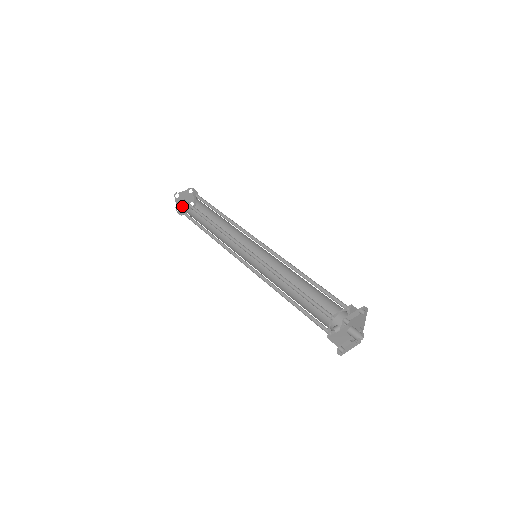
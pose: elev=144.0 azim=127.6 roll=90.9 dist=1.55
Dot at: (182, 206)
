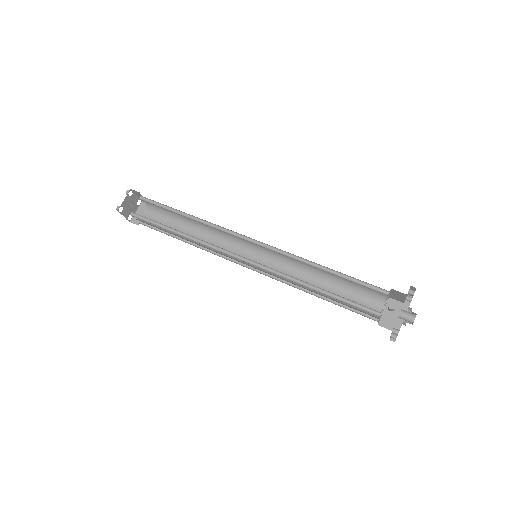
Dot at: (124, 210)
